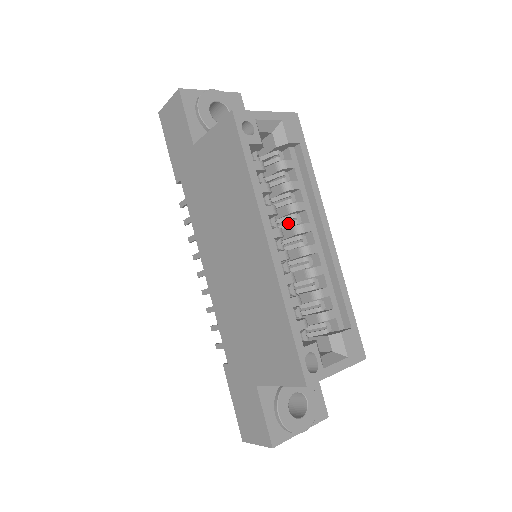
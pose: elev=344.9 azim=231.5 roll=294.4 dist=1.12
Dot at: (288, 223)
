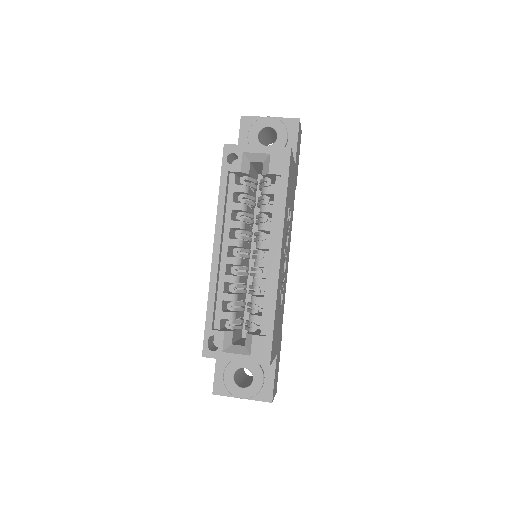
Dot at: (257, 237)
